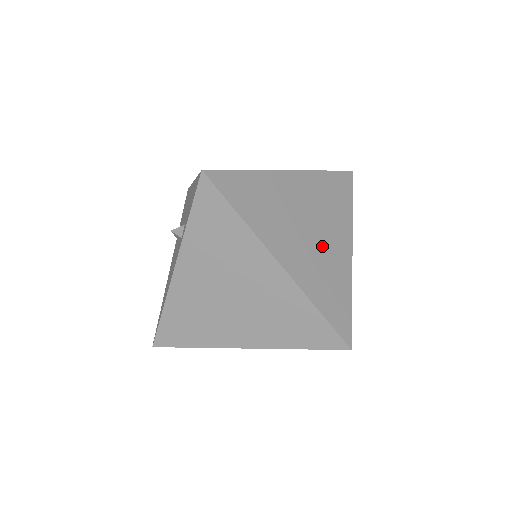
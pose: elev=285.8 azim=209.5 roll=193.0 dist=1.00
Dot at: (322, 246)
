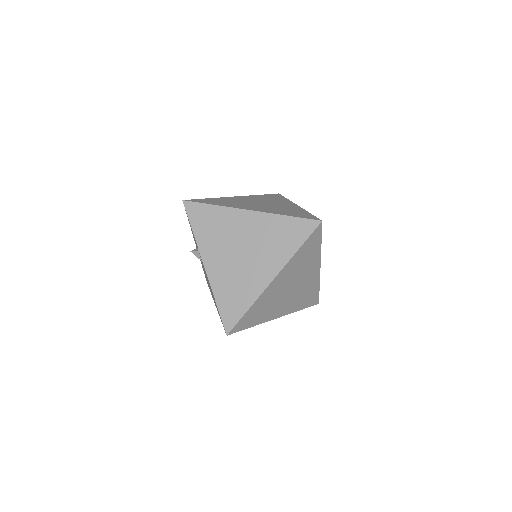
Dot at: (274, 206)
